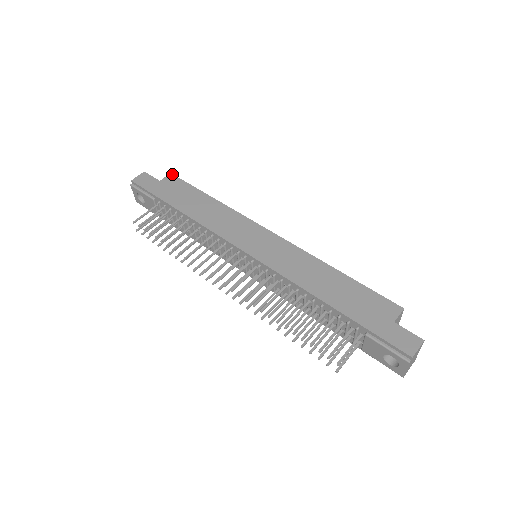
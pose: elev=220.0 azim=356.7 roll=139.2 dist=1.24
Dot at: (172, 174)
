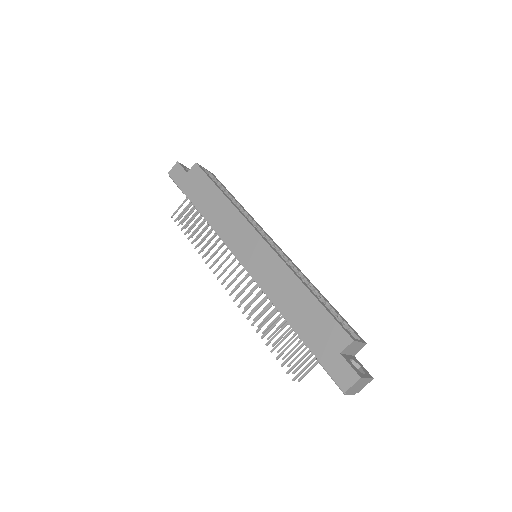
Dot at: (196, 164)
